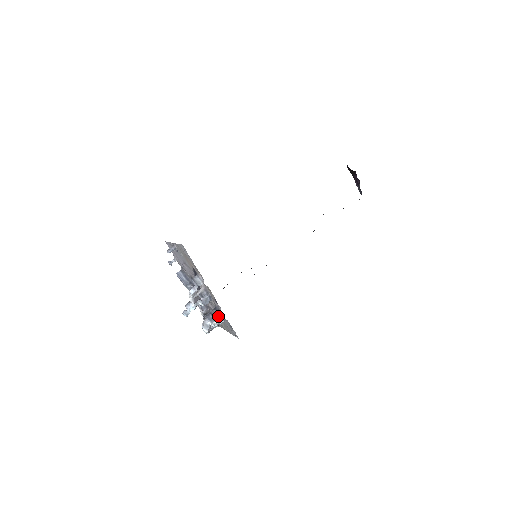
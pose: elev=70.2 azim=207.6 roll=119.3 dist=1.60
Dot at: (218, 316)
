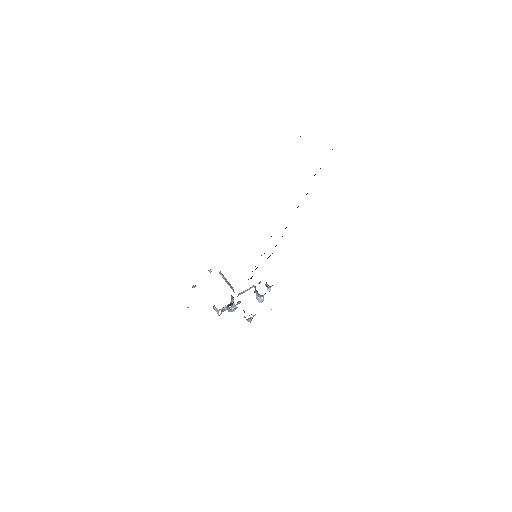
Dot at: occluded
